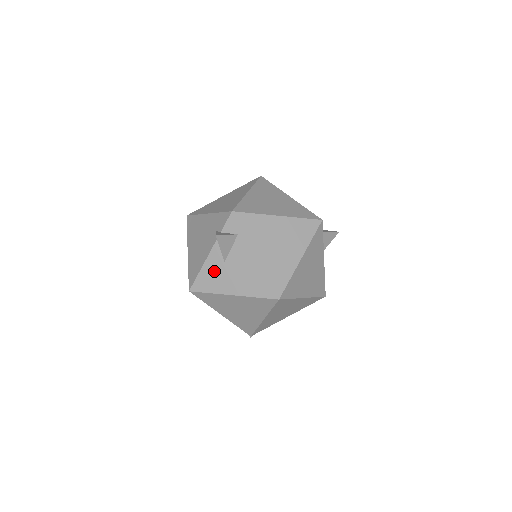
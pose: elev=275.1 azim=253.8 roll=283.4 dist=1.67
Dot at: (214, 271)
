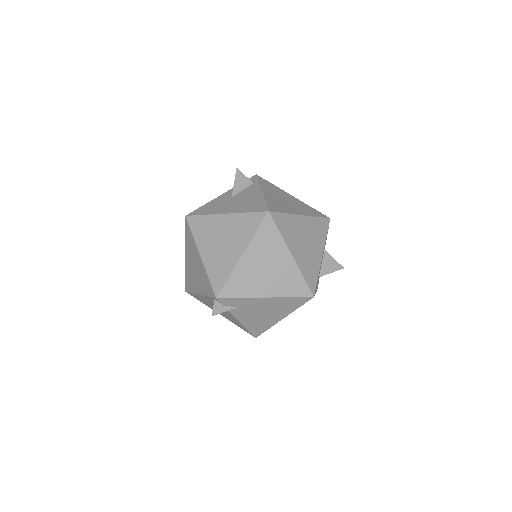
Dot at: (218, 203)
